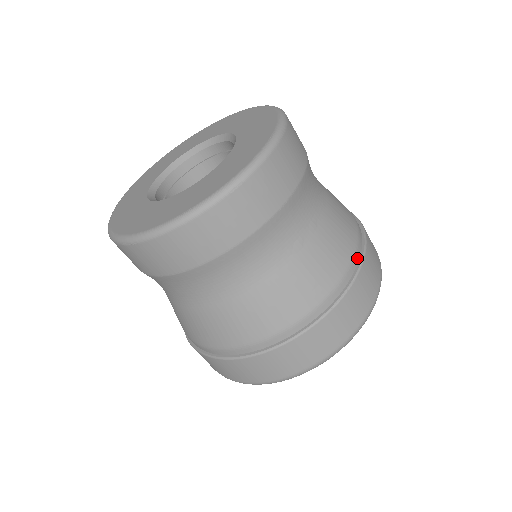
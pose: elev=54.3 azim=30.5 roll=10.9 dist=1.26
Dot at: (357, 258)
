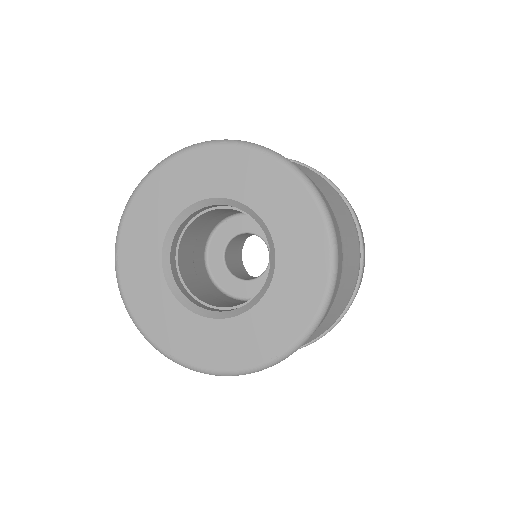
Dot at: (309, 342)
